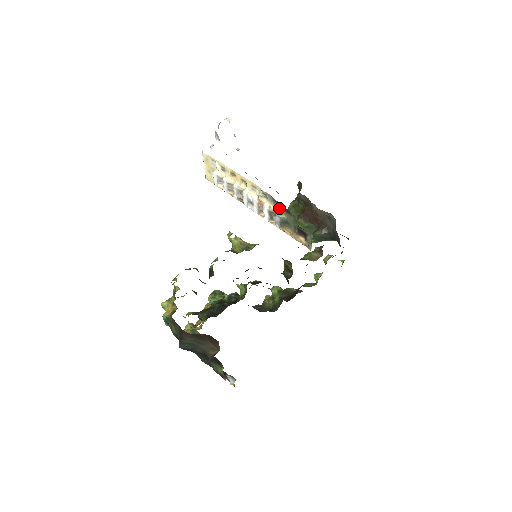
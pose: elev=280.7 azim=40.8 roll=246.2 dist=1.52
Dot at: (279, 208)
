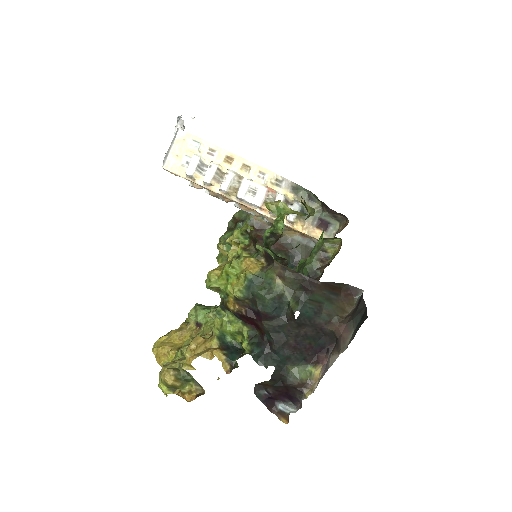
Dot at: (297, 196)
